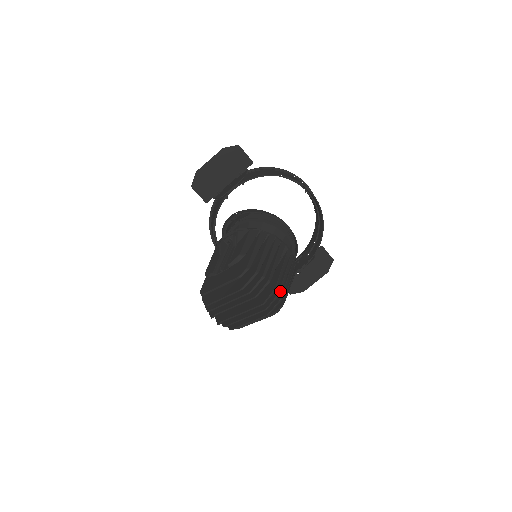
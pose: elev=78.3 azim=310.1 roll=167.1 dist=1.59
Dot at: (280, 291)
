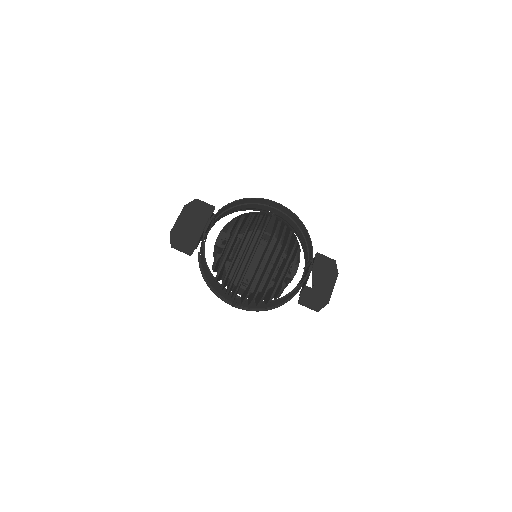
Dot at: (286, 225)
